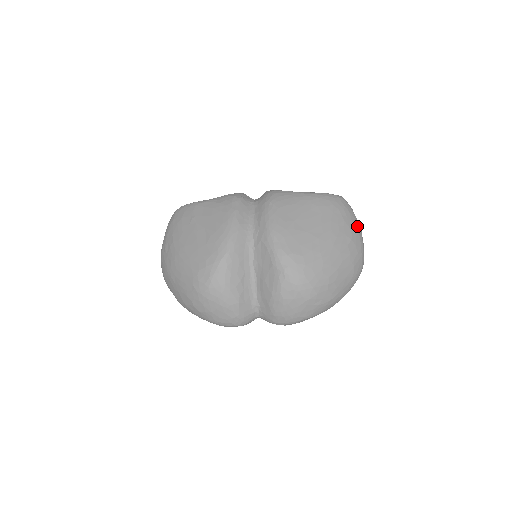
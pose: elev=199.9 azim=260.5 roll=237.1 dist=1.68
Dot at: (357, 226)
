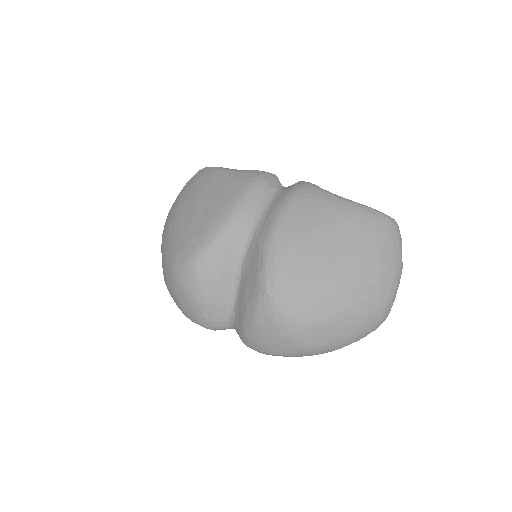
Dot at: (396, 265)
